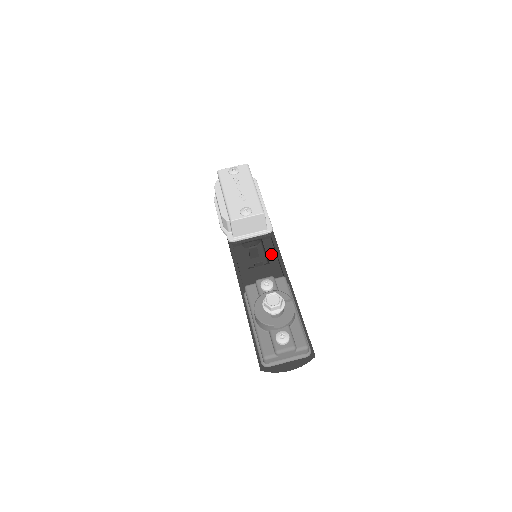
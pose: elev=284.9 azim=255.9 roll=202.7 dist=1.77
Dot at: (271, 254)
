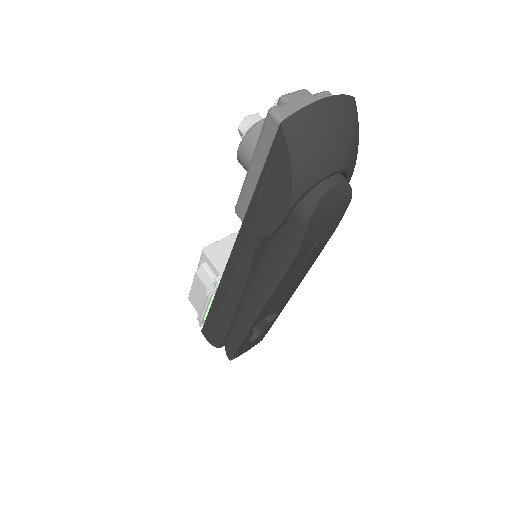
Dot at: occluded
